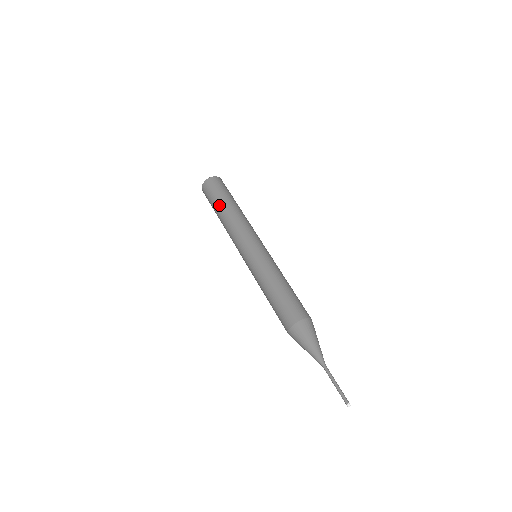
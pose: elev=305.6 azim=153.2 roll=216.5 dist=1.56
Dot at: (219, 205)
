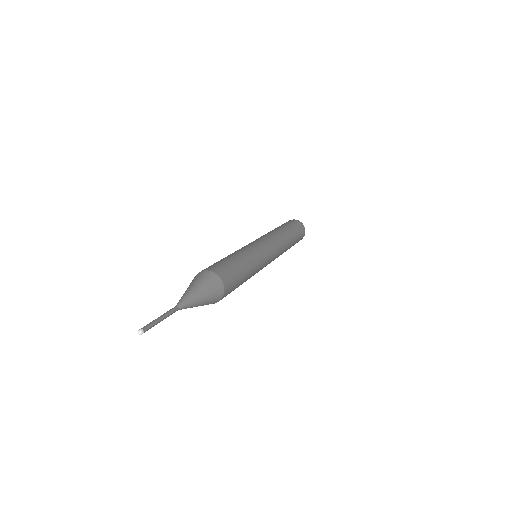
Dot at: (282, 226)
